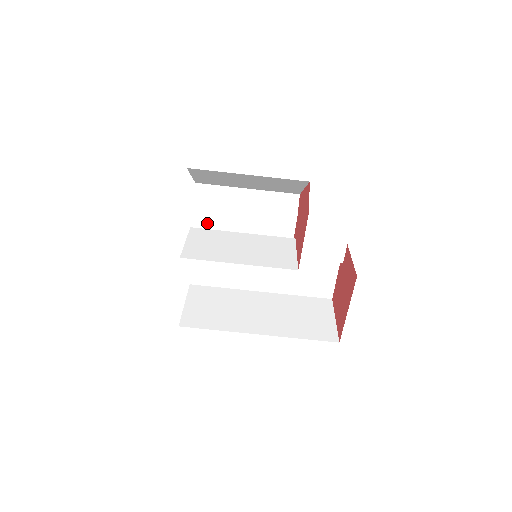
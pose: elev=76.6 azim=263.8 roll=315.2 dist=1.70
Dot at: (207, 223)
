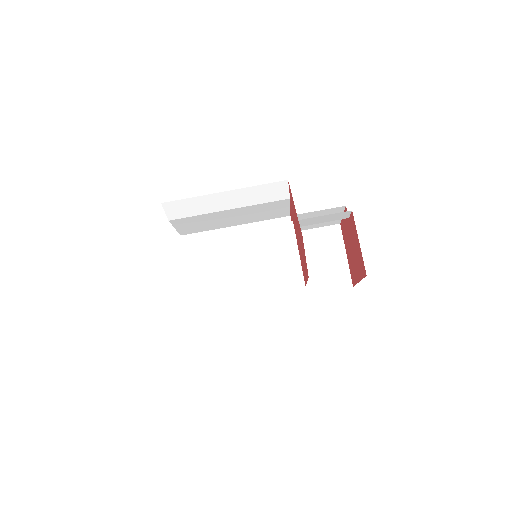
Dot at: (190, 225)
